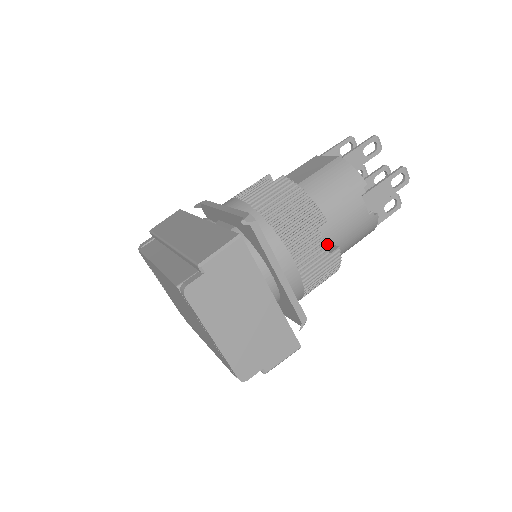
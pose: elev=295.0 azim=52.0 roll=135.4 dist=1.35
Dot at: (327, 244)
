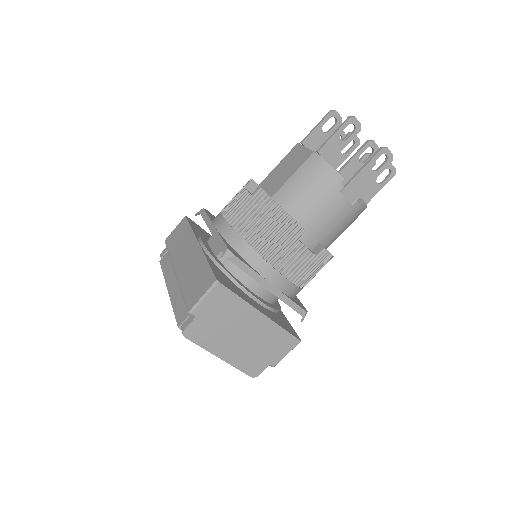
Dot at: (313, 244)
